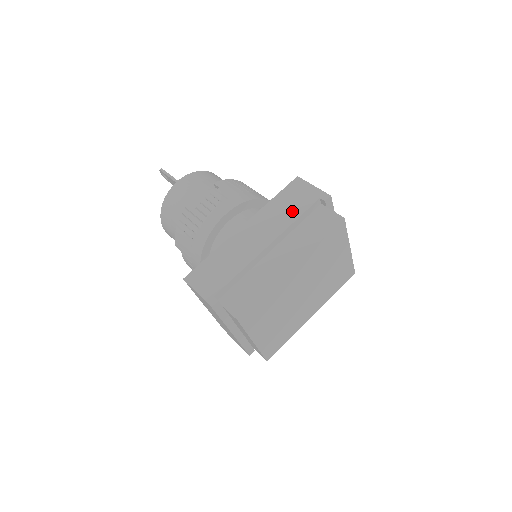
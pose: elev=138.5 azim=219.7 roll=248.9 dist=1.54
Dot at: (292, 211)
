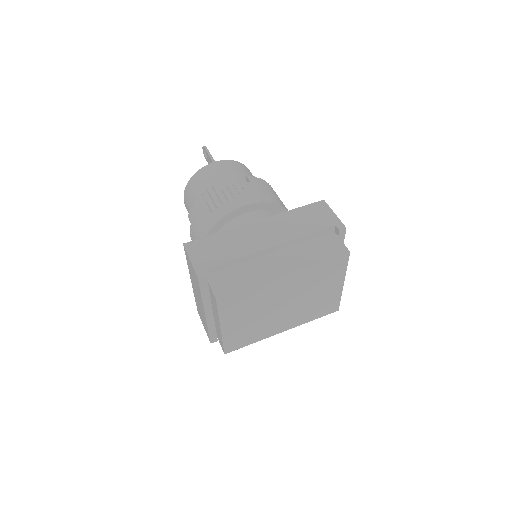
Dot at: (306, 226)
